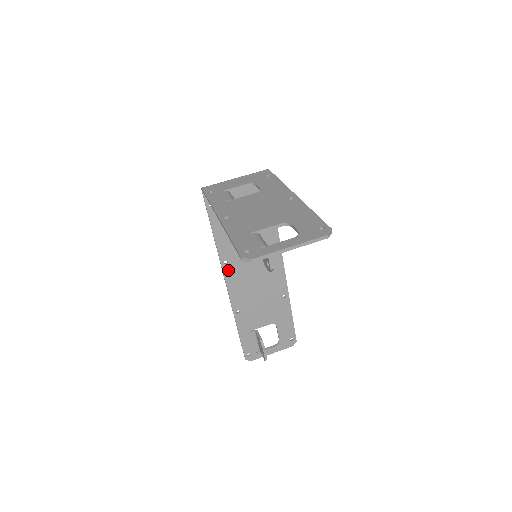
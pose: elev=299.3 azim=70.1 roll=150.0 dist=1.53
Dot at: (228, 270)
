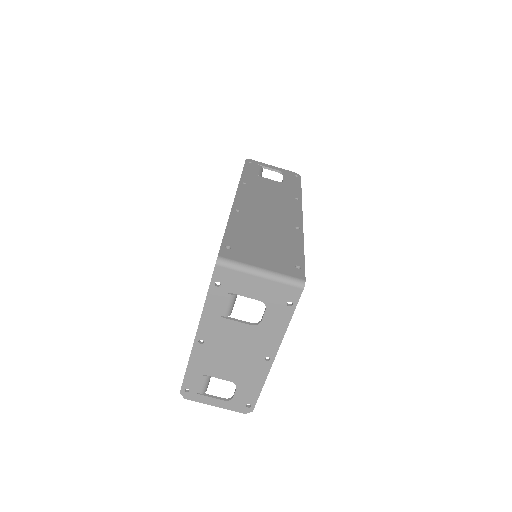
Dot at: (238, 208)
